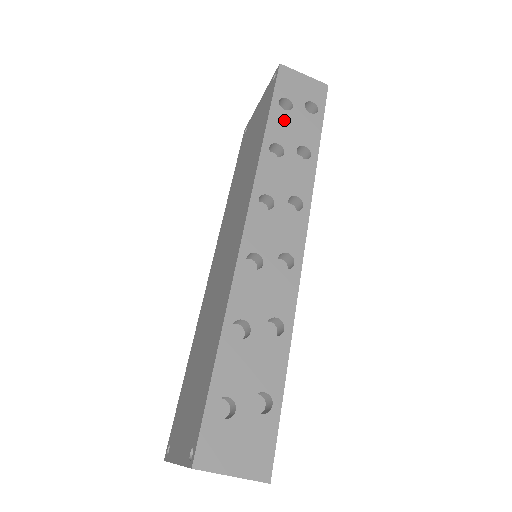
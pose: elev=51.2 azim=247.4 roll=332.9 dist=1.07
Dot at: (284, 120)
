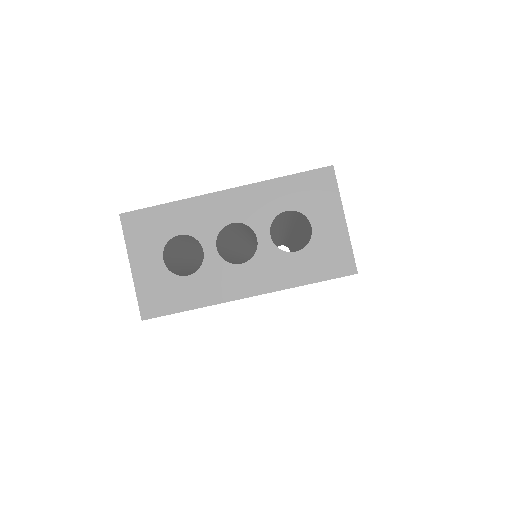
Dot at: occluded
